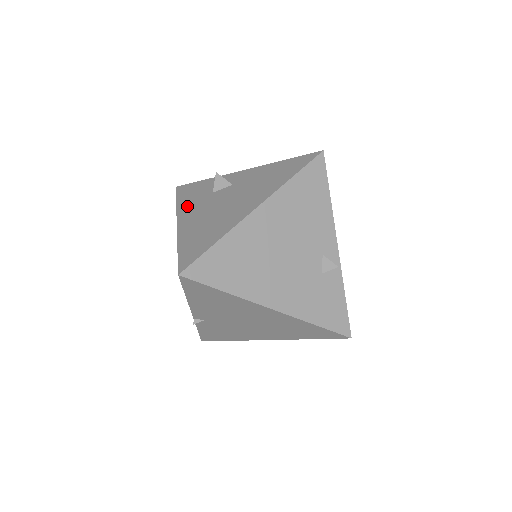
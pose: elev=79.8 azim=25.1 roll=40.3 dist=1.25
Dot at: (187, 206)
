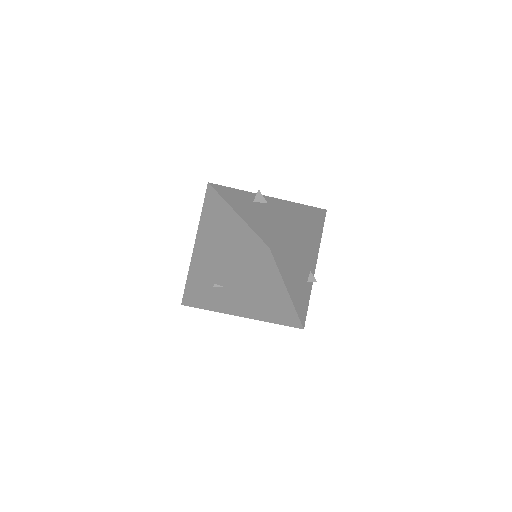
Dot at: (235, 202)
